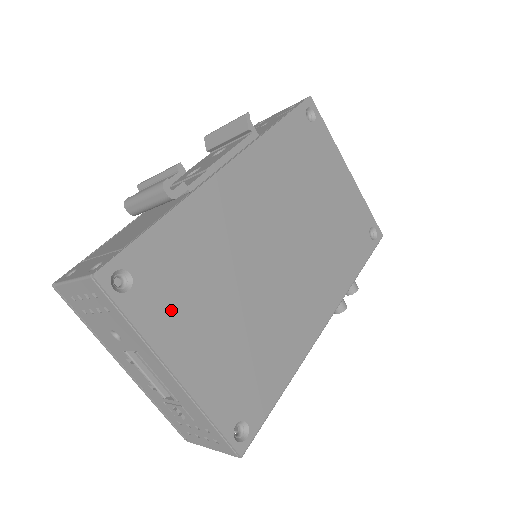
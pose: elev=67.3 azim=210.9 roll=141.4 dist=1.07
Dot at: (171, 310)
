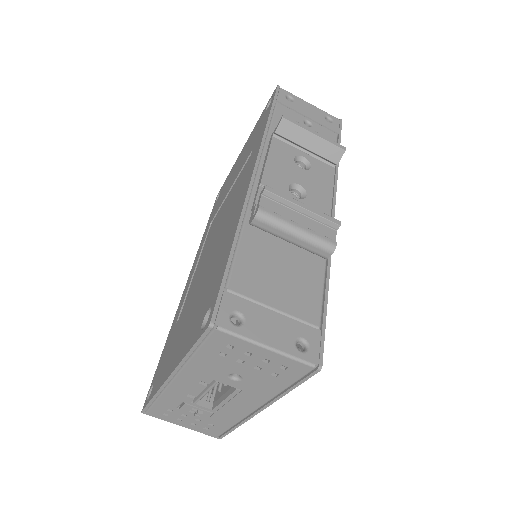
Dot at: occluded
